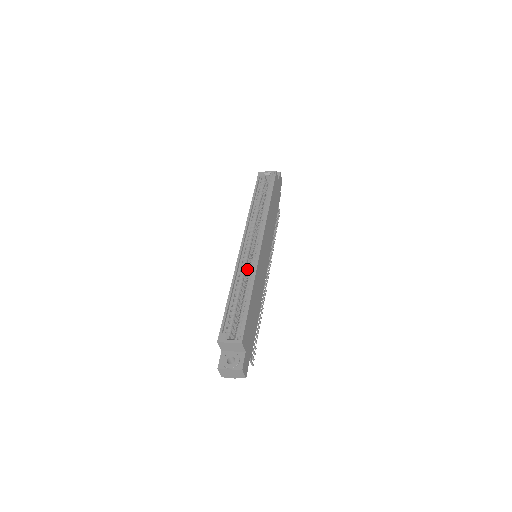
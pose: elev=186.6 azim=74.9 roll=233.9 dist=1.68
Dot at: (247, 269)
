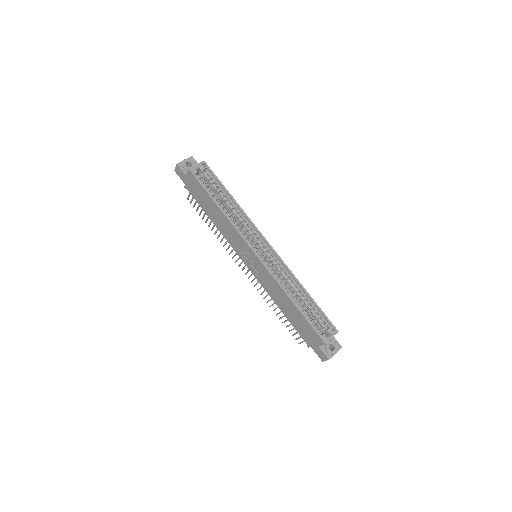
Dot at: (275, 274)
